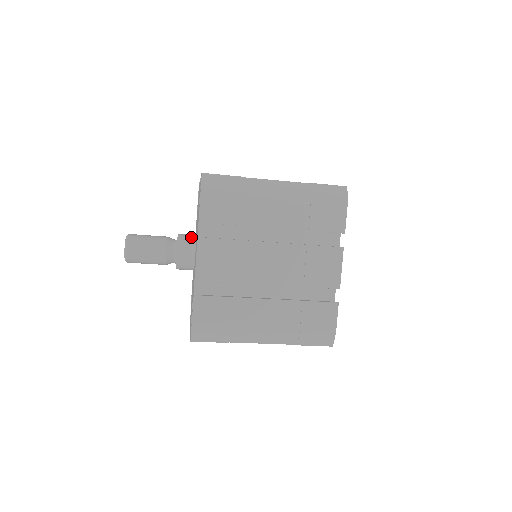
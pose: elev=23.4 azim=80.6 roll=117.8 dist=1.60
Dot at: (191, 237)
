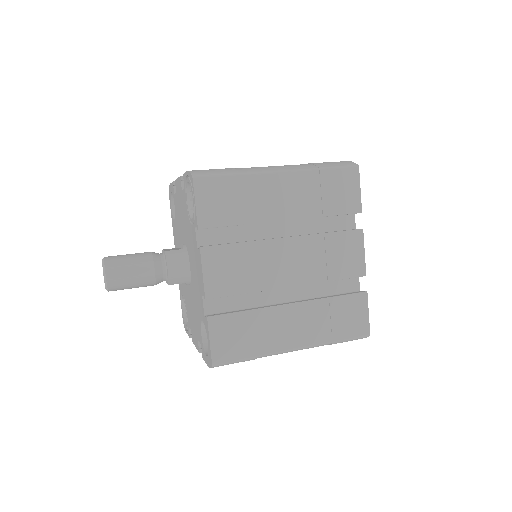
Dot at: (184, 278)
